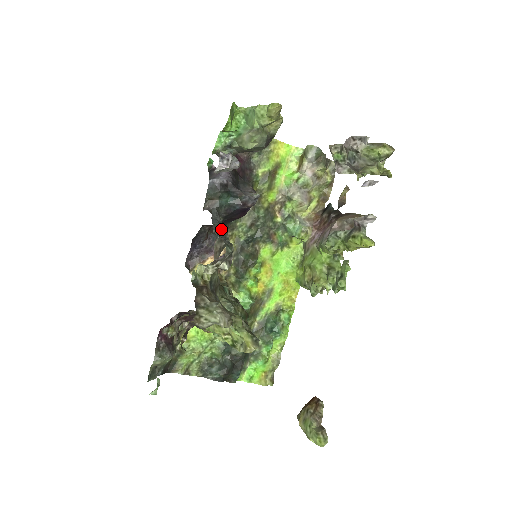
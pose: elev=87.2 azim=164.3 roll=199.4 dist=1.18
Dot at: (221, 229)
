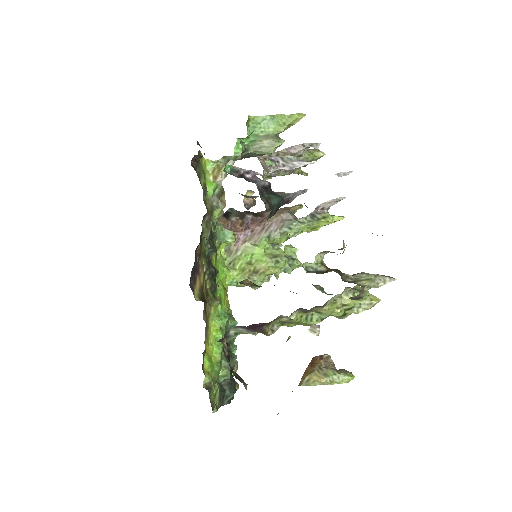
Dot at: occluded
